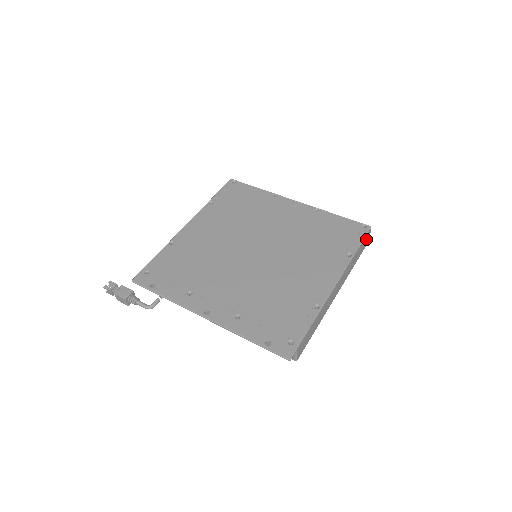
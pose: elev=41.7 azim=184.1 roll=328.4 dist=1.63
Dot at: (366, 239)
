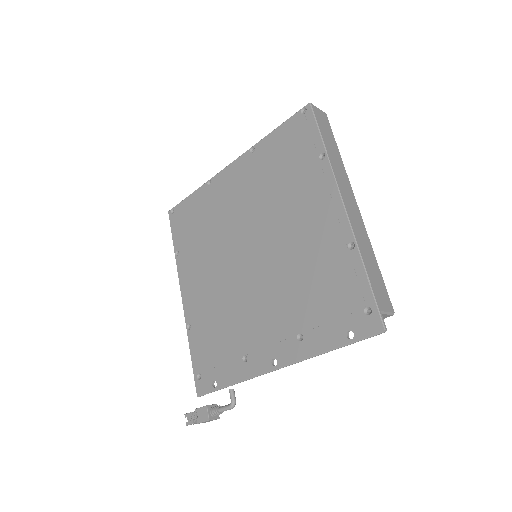
Dot at: (320, 119)
